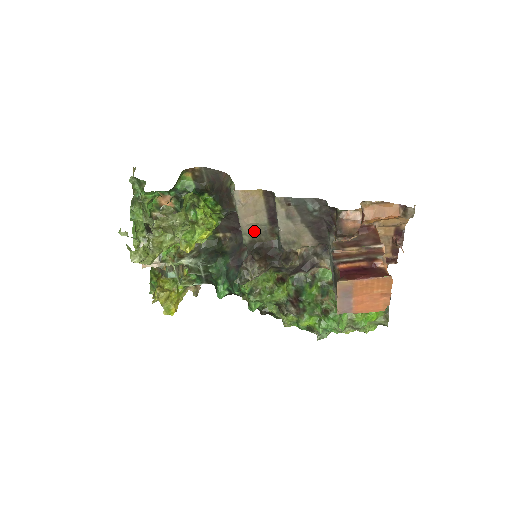
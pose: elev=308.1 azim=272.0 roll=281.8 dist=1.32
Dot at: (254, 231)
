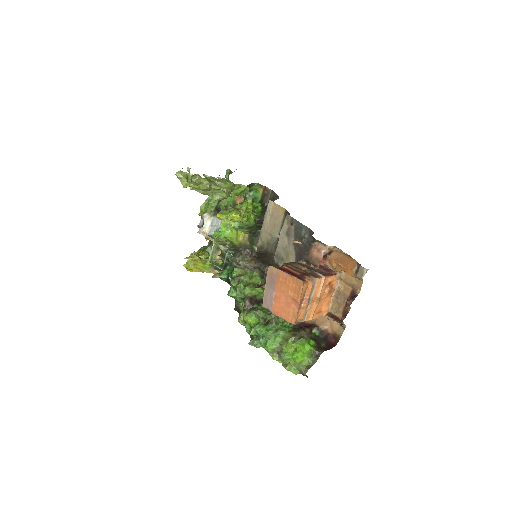
Dot at: (267, 240)
